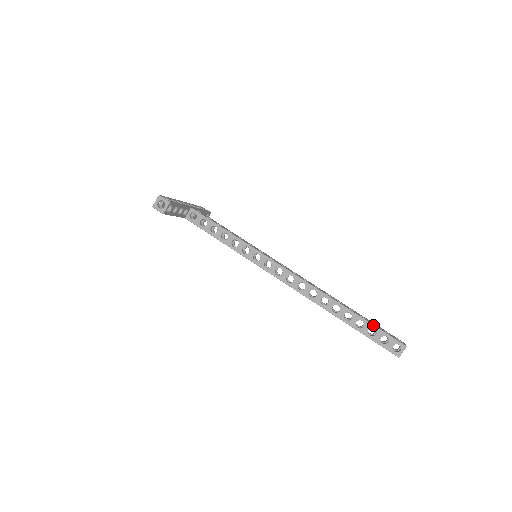
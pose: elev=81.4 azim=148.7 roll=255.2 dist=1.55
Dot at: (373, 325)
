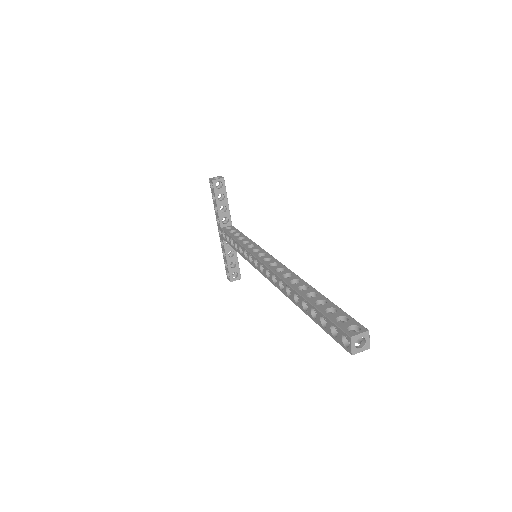
Dot at: (337, 306)
